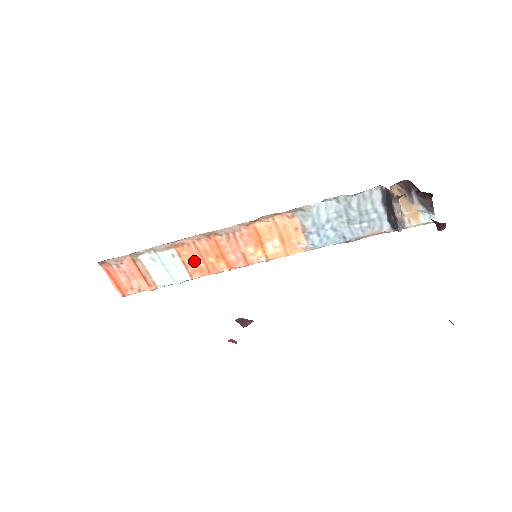
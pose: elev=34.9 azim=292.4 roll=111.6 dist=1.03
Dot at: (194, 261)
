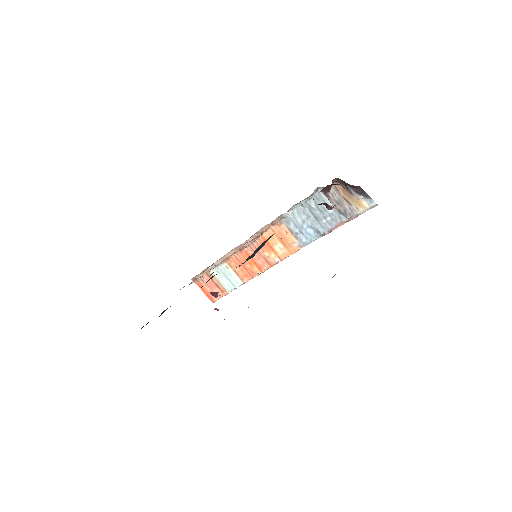
Dot at: (240, 269)
